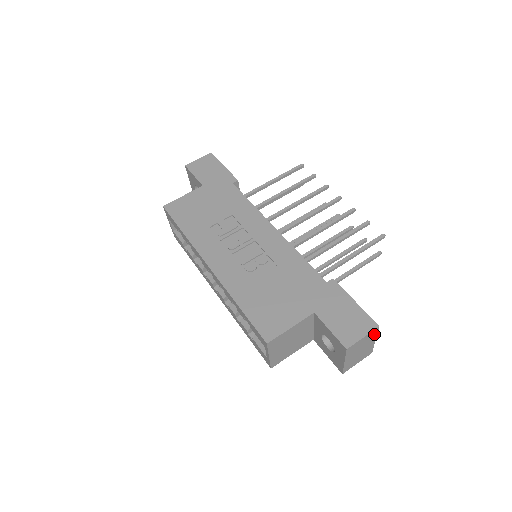
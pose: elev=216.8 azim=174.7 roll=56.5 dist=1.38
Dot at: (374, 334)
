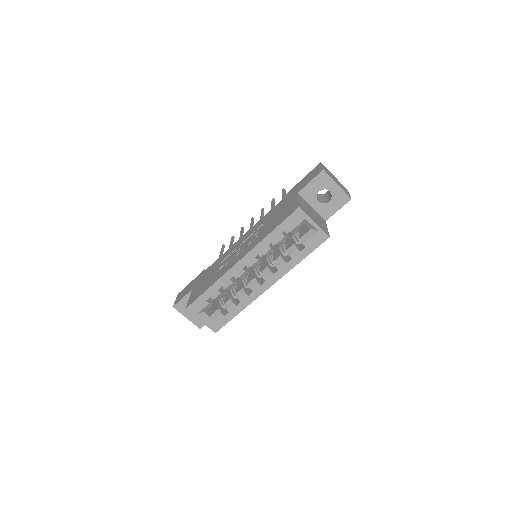
Dot at: occluded
